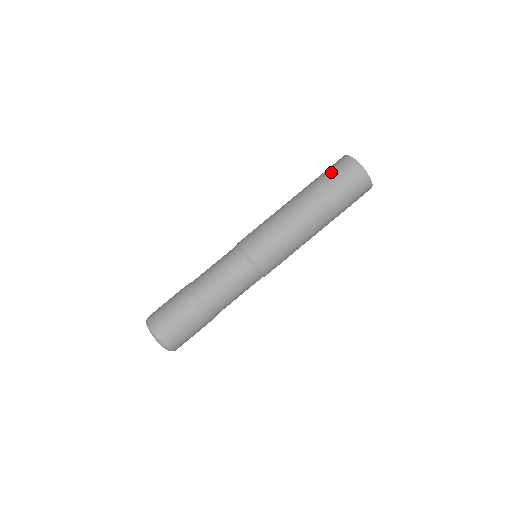
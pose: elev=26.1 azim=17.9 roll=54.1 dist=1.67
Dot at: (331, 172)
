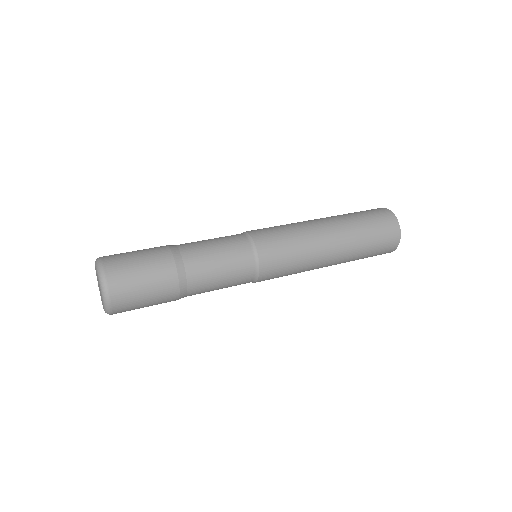
Dot at: (378, 235)
